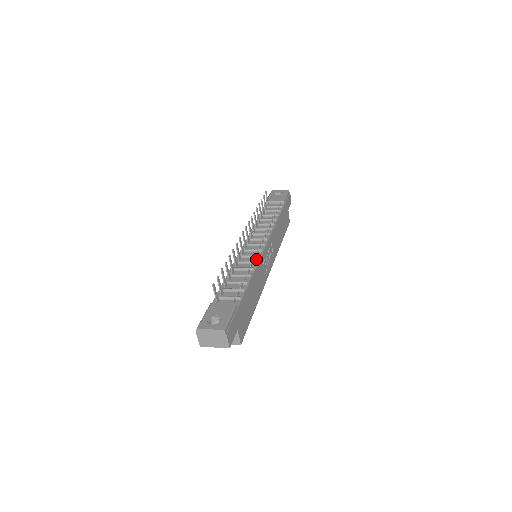
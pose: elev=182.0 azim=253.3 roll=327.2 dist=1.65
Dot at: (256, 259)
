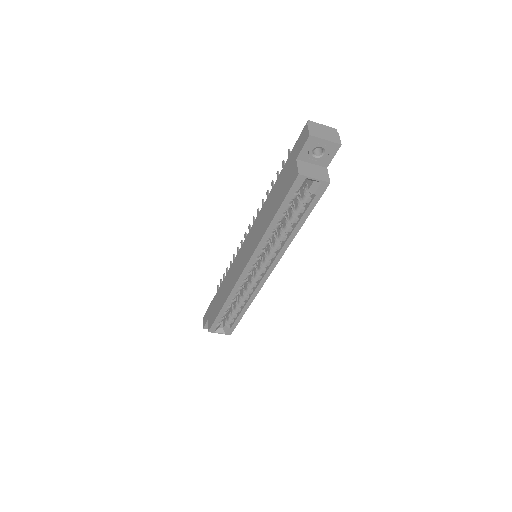
Dot at: occluded
